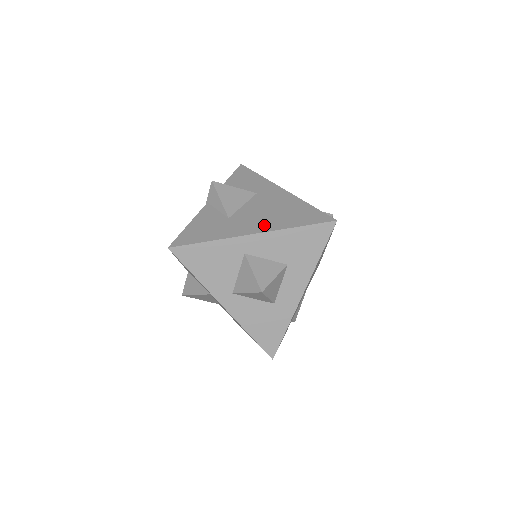
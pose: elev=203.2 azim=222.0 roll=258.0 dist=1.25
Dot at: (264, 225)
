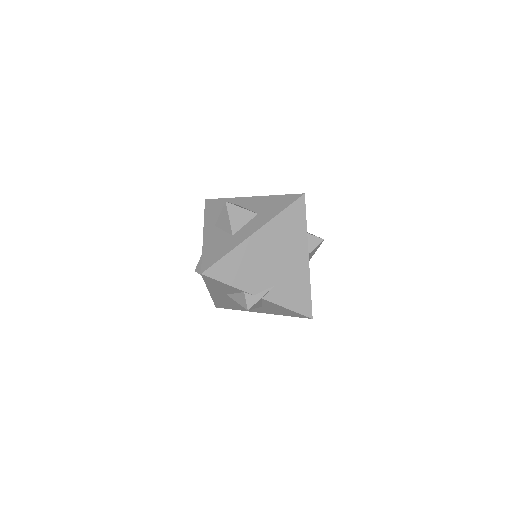
Dot at: occluded
